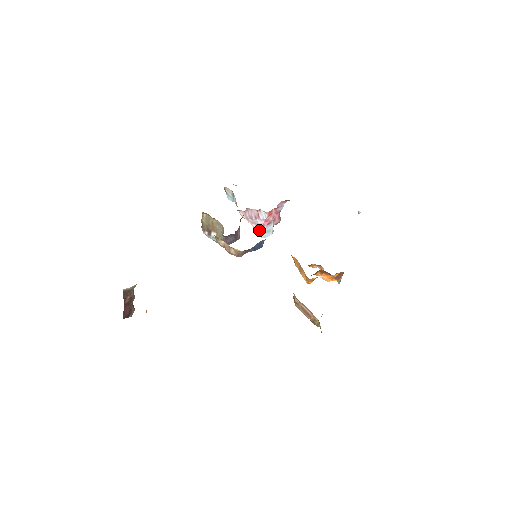
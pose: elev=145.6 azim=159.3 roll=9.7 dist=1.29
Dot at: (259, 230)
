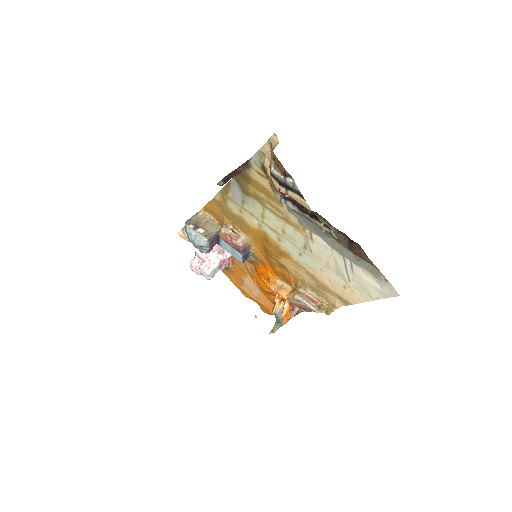
Dot at: (213, 264)
